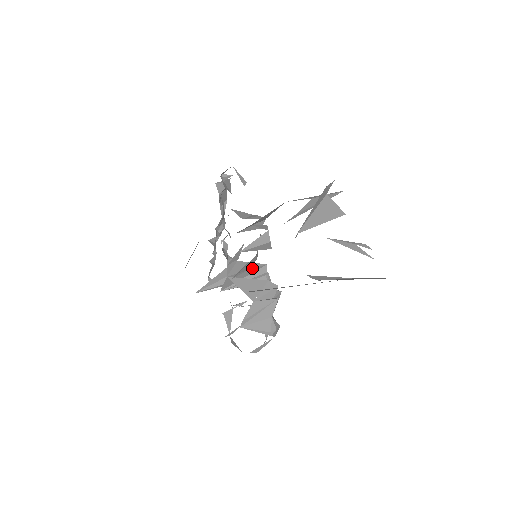
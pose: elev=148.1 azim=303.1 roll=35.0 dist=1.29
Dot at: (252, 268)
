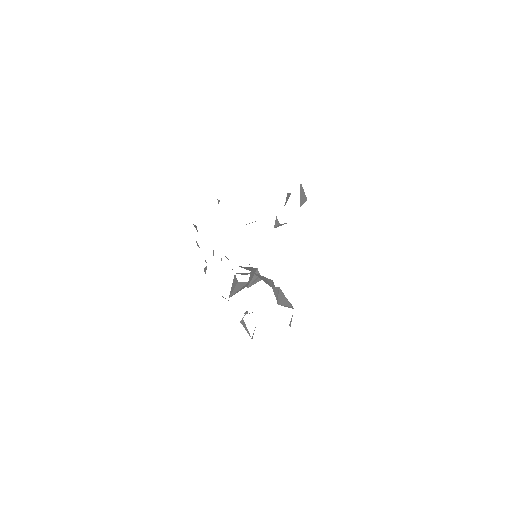
Dot at: (254, 269)
